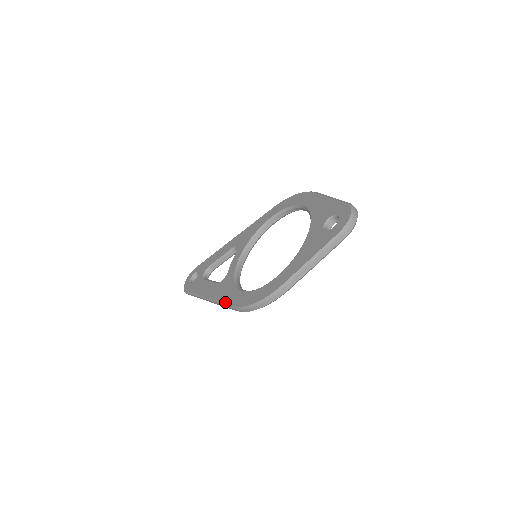
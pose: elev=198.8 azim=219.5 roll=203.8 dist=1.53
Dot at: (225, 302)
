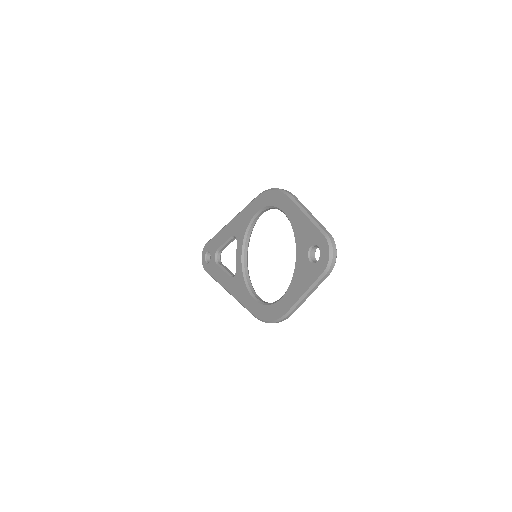
Dot at: (244, 306)
